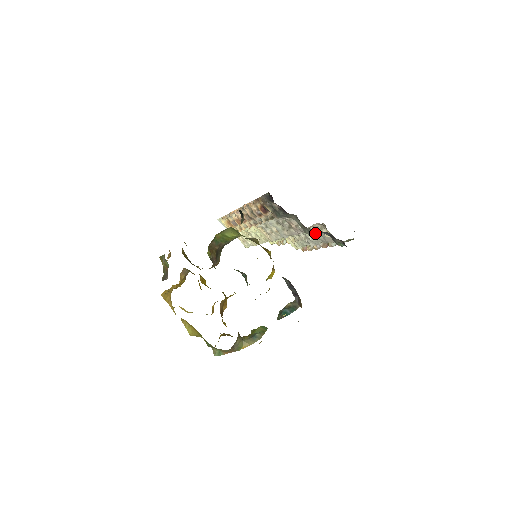
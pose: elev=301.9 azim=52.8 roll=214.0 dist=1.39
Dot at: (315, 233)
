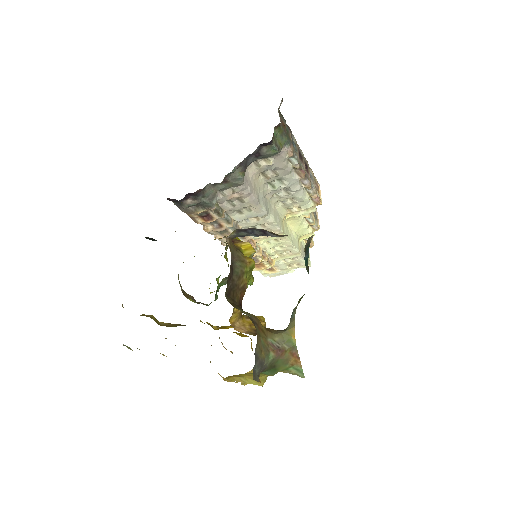
Dot at: (271, 177)
